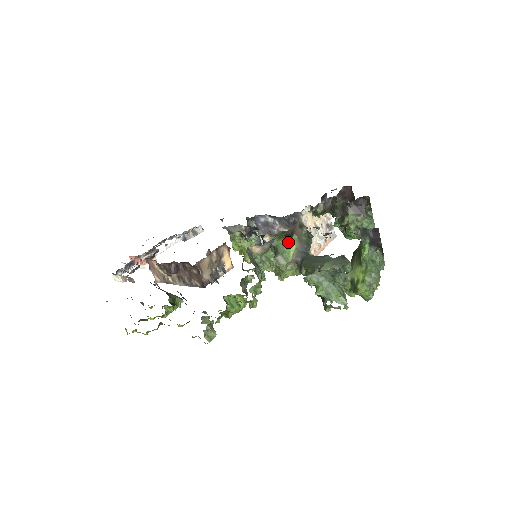
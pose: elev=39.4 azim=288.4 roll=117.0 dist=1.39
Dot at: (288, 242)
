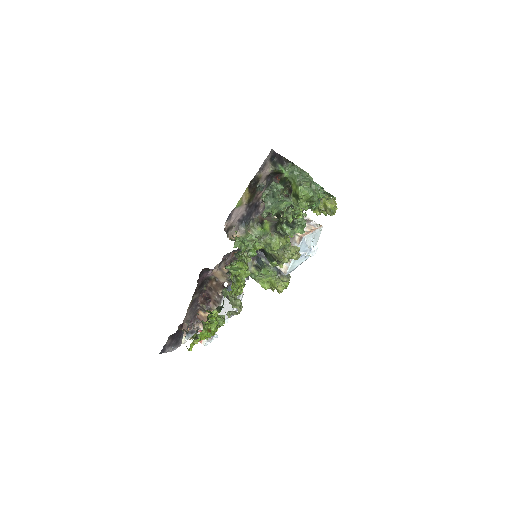
Dot at: (263, 227)
